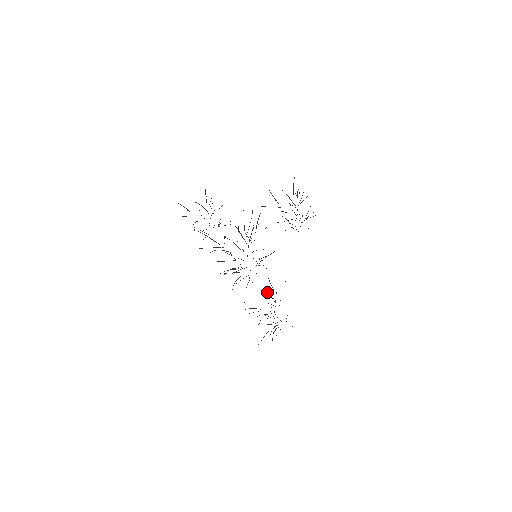
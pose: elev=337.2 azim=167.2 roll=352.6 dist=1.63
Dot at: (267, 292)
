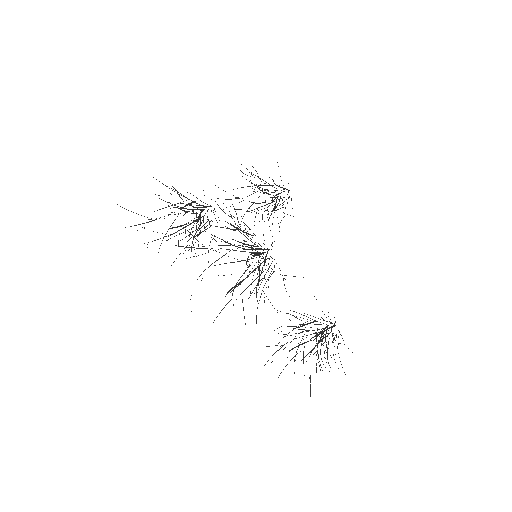
Dot at: occluded
